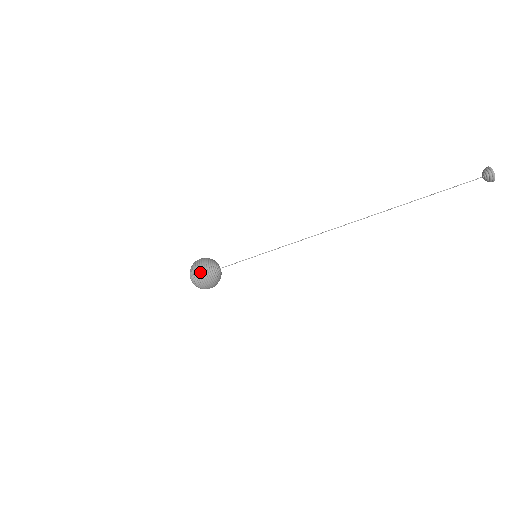
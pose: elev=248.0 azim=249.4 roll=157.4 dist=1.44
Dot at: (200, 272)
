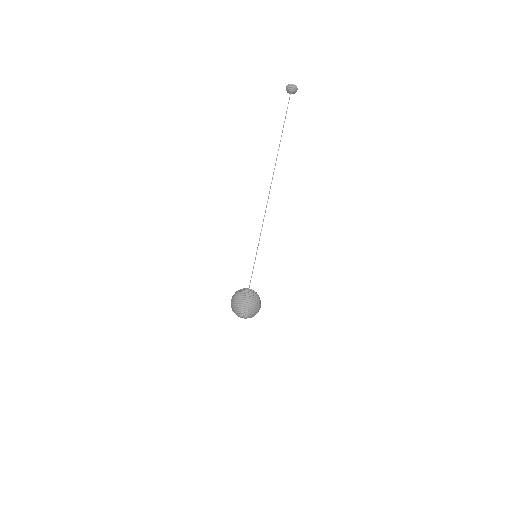
Dot at: (231, 301)
